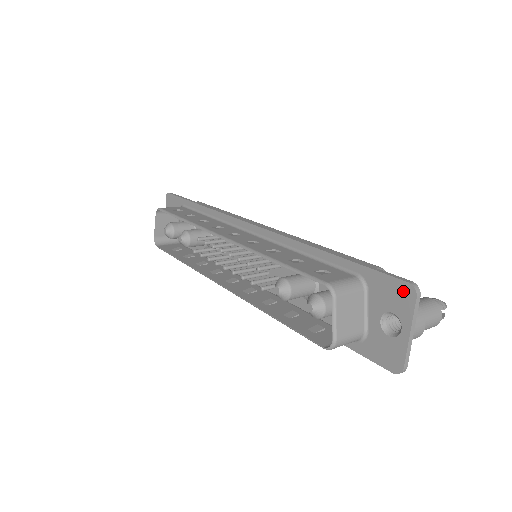
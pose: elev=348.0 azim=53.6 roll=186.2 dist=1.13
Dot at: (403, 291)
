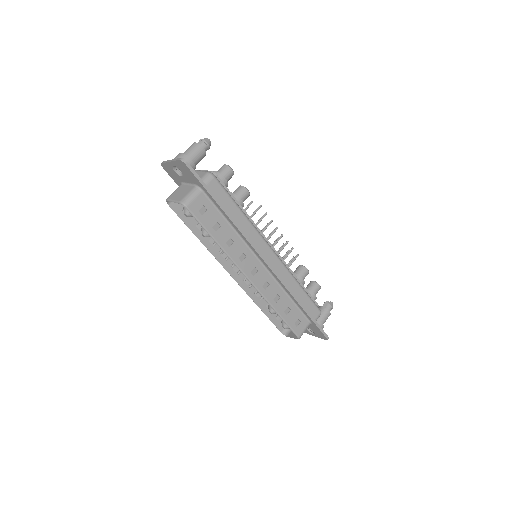
Dot at: (323, 337)
